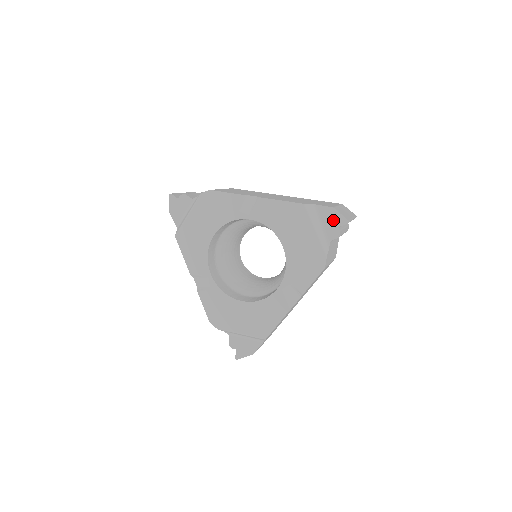
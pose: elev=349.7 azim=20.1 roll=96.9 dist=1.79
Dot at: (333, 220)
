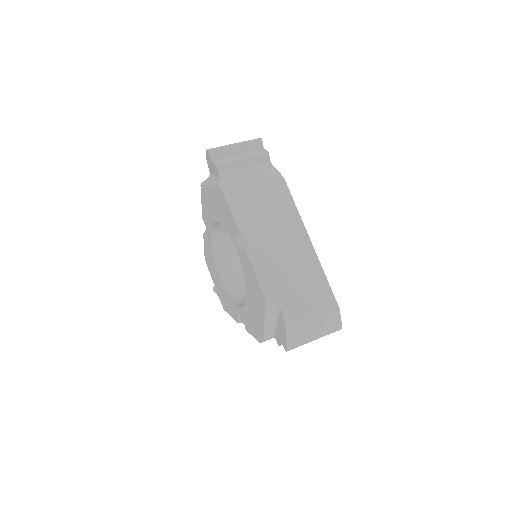
Dot at: (282, 334)
